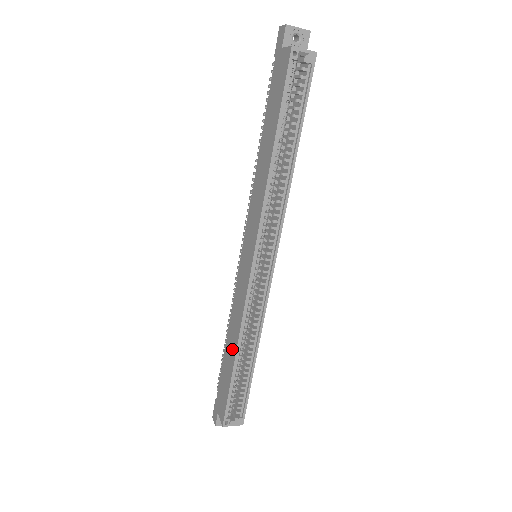
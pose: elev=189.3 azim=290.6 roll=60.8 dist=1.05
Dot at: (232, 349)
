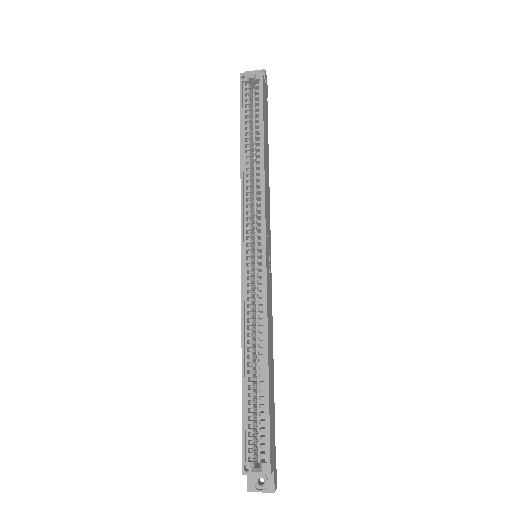
Dot at: occluded
